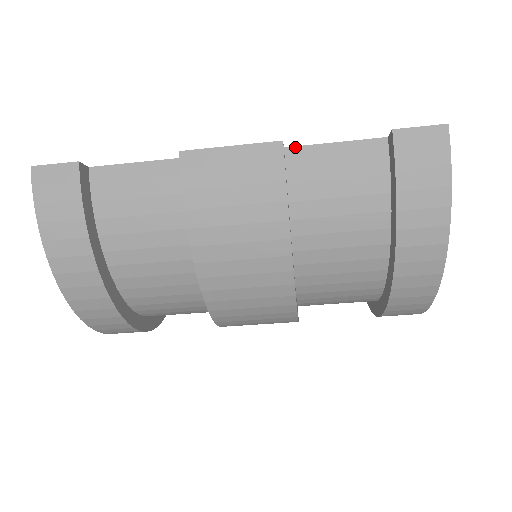
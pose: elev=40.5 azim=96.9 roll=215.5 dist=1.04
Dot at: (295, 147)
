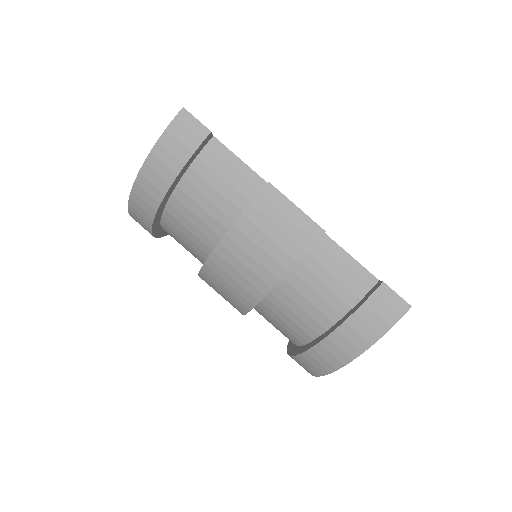
Dot at: (330, 238)
